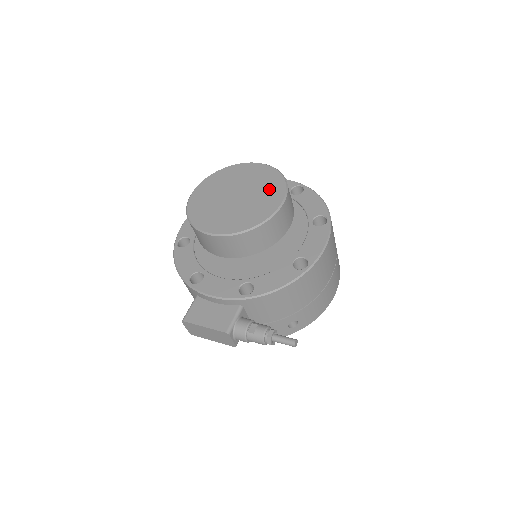
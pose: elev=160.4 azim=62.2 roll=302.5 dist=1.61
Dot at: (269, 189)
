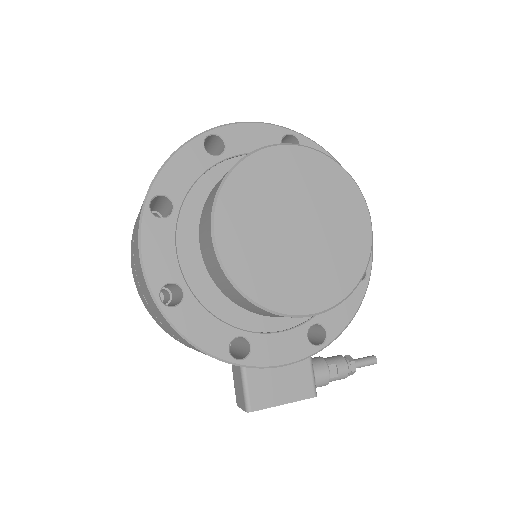
Dot at: (341, 202)
